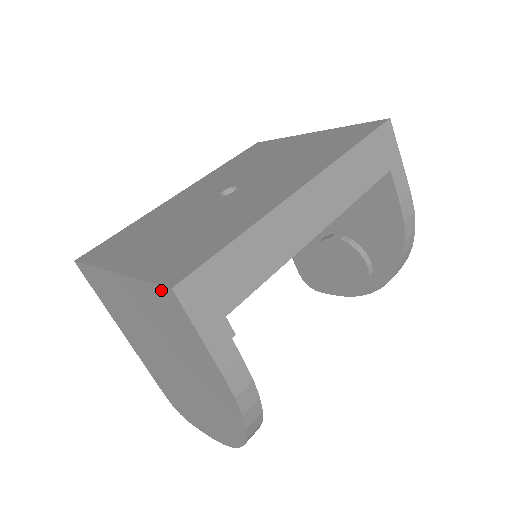
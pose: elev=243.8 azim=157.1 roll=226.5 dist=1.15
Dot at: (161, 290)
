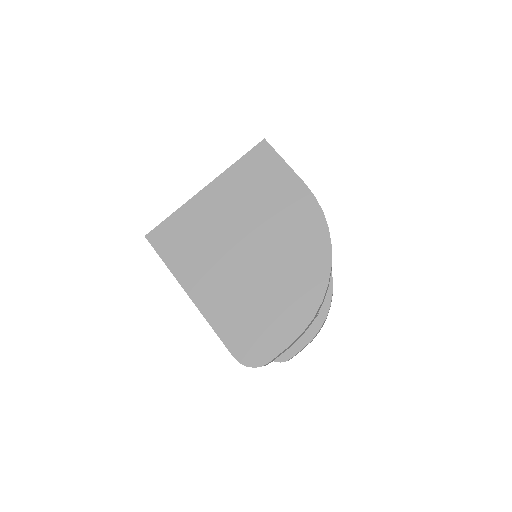
Dot at: (255, 150)
